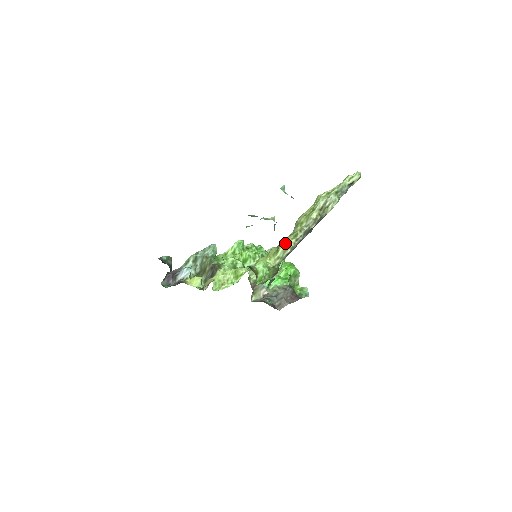
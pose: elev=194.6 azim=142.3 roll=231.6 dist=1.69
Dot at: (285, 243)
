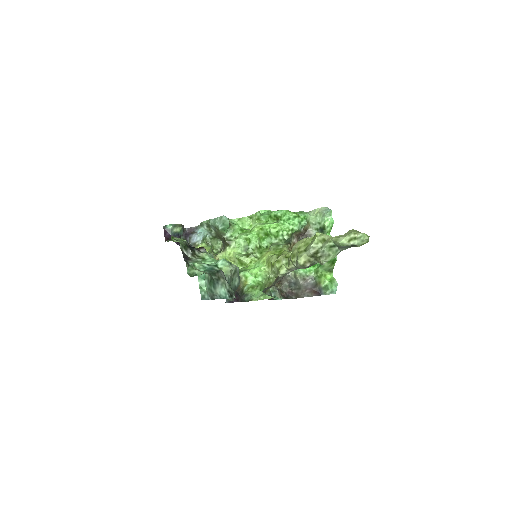
Dot at: (279, 264)
